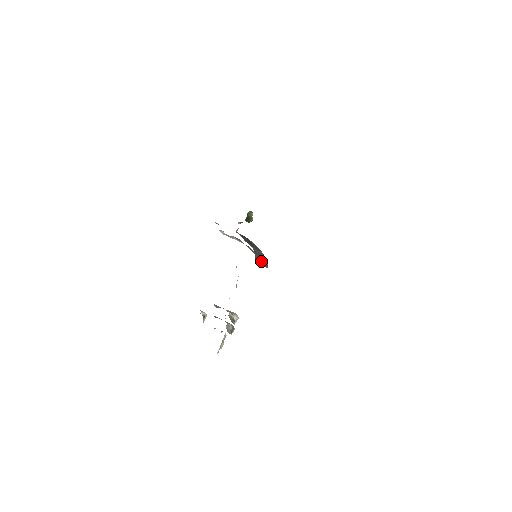
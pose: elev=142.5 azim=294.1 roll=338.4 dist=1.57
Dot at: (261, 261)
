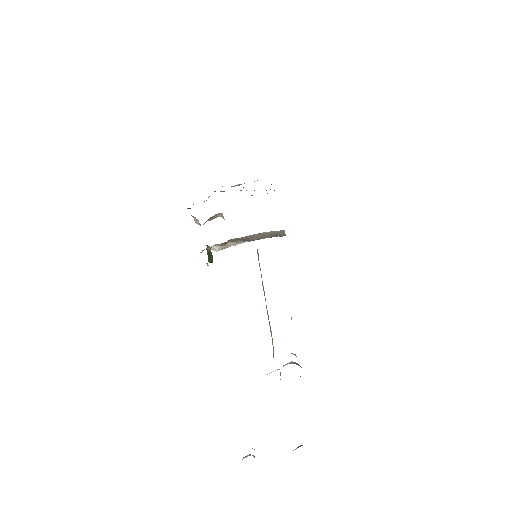
Dot at: occluded
